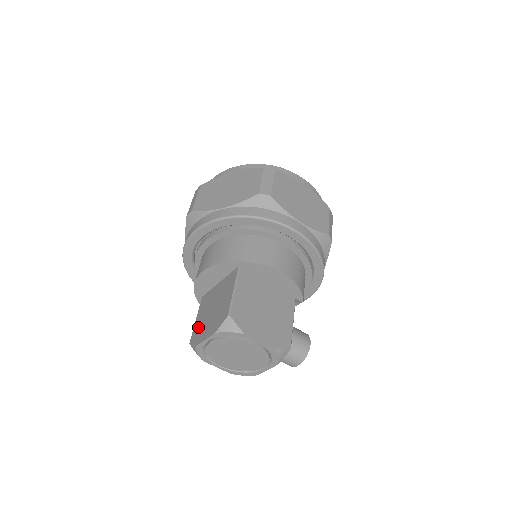
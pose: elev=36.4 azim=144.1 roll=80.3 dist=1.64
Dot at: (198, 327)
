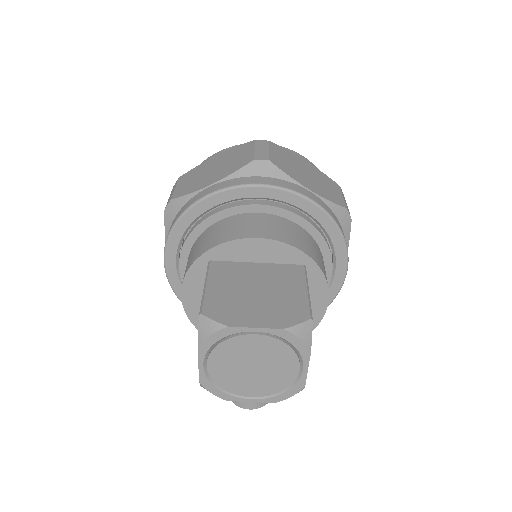
Dot at: (222, 300)
